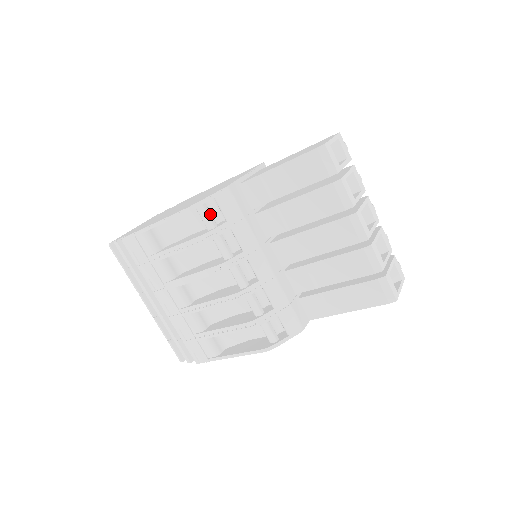
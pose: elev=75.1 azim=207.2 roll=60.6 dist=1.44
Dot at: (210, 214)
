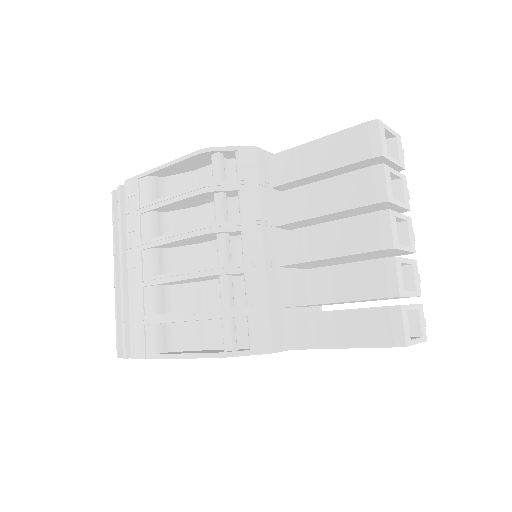
Dot at: (223, 167)
